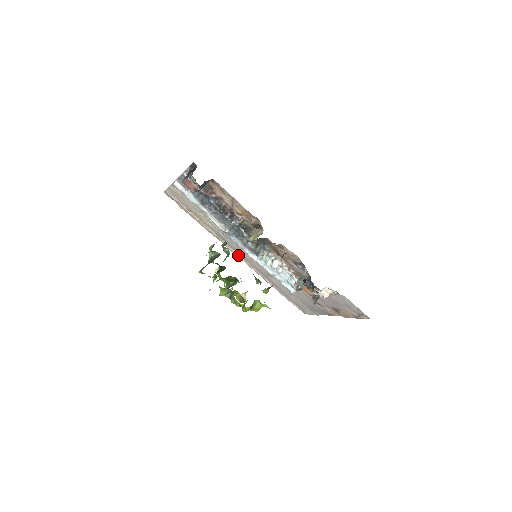
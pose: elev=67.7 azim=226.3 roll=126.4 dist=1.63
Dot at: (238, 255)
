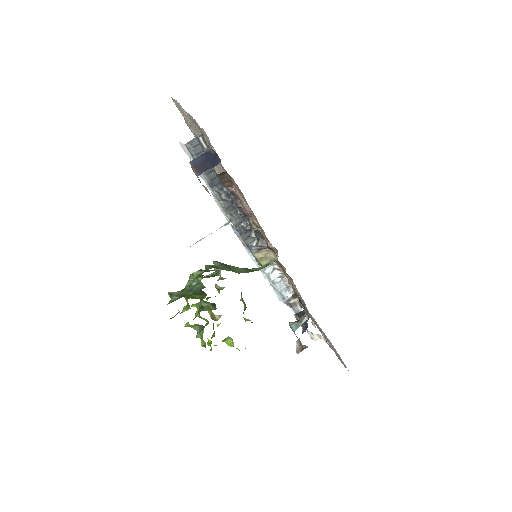
Dot at: occluded
